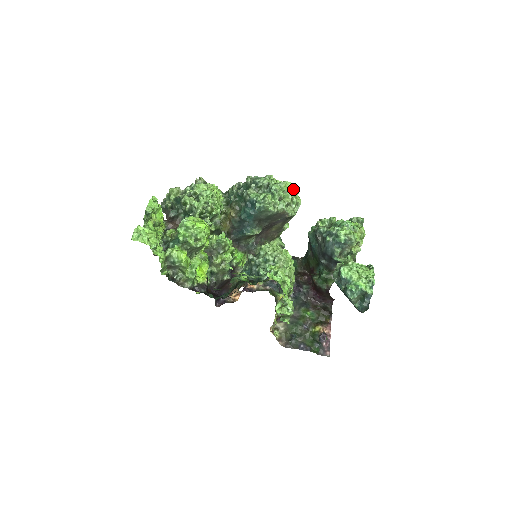
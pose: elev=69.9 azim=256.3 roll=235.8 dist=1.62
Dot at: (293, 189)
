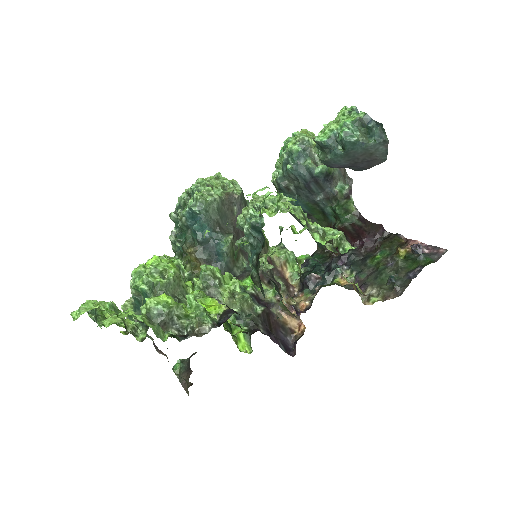
Dot at: (214, 177)
